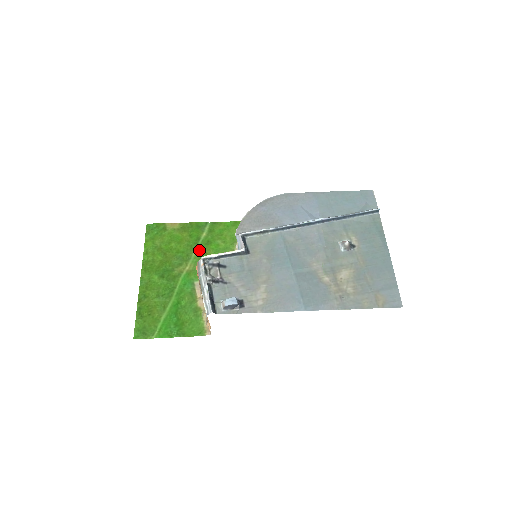
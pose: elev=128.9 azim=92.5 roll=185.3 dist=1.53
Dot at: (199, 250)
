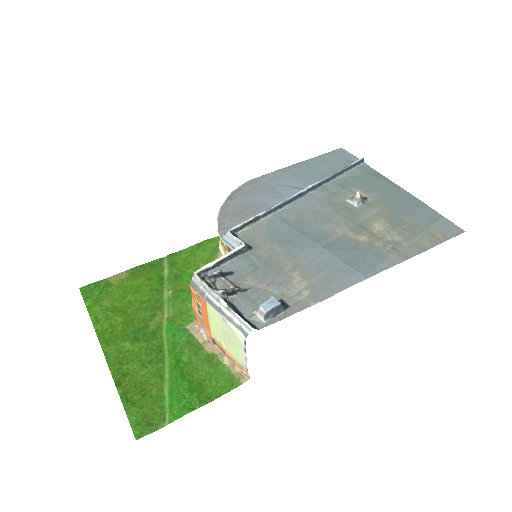
Dot at: (170, 290)
